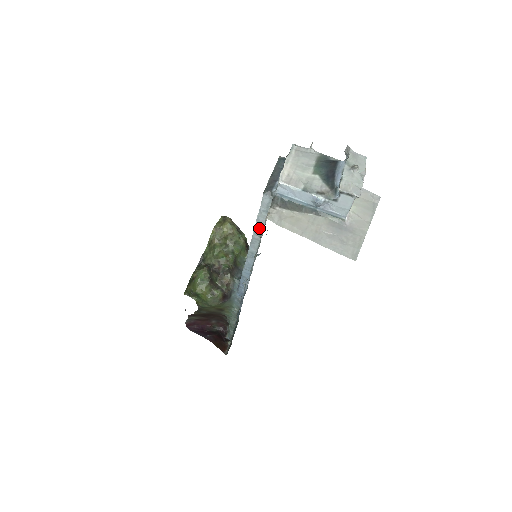
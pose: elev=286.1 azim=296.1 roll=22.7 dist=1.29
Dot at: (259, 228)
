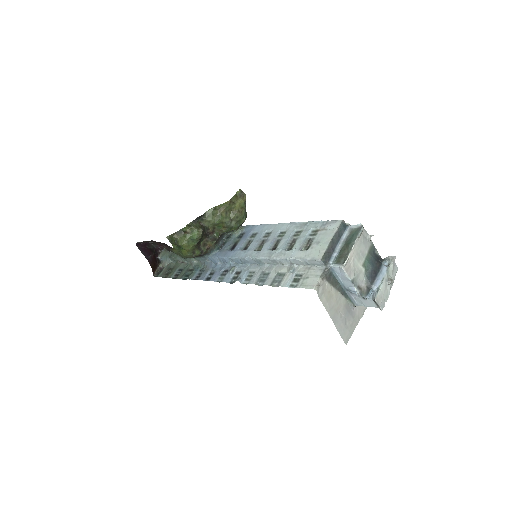
Dot at: (288, 262)
